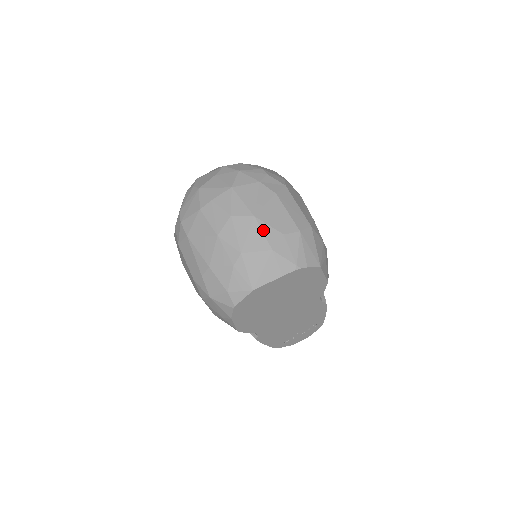
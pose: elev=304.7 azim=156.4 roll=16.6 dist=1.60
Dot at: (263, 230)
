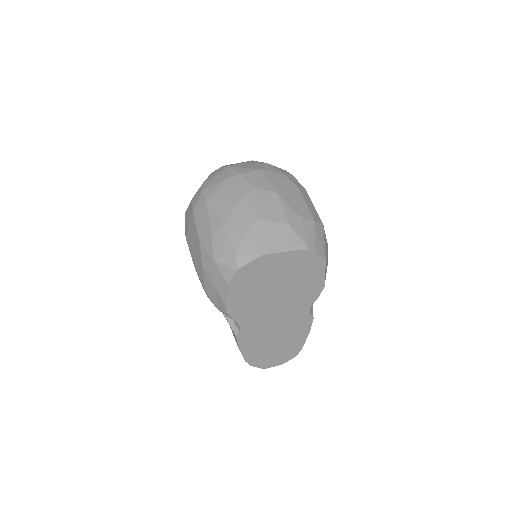
Dot at: (283, 206)
